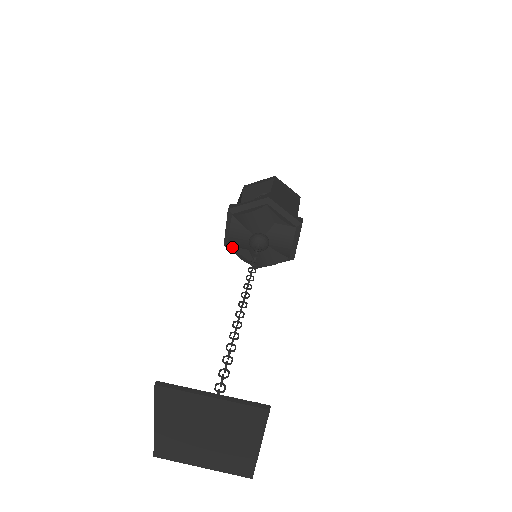
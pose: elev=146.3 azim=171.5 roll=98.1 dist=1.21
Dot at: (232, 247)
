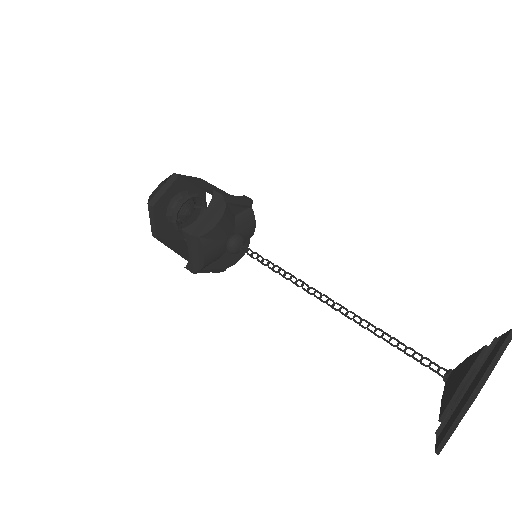
Dot at: (204, 269)
